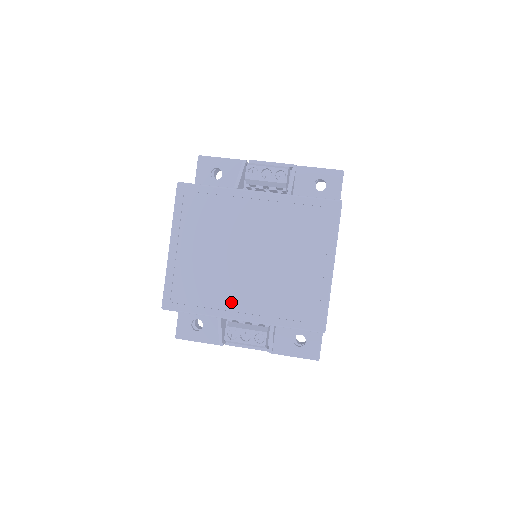
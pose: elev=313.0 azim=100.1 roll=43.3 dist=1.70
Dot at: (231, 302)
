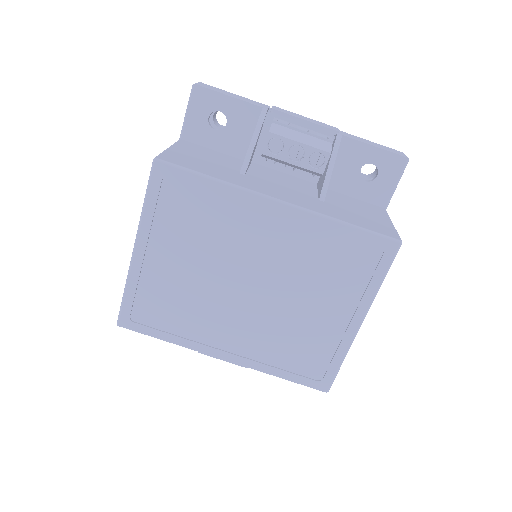
Dot at: (213, 336)
